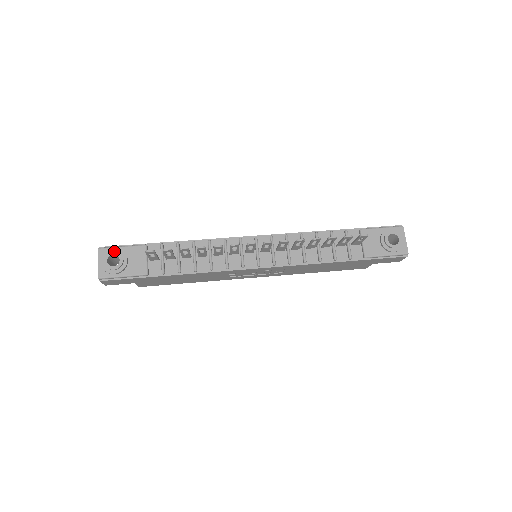
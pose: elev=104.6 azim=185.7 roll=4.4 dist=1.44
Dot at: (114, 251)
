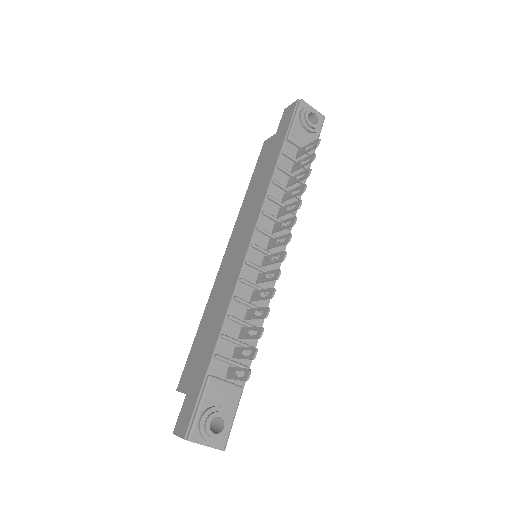
Dot at: (206, 421)
